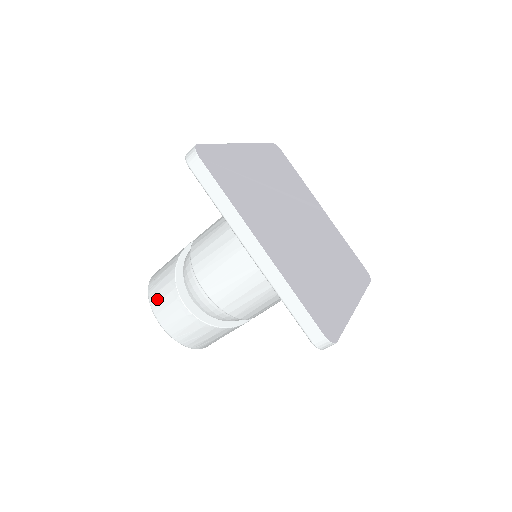
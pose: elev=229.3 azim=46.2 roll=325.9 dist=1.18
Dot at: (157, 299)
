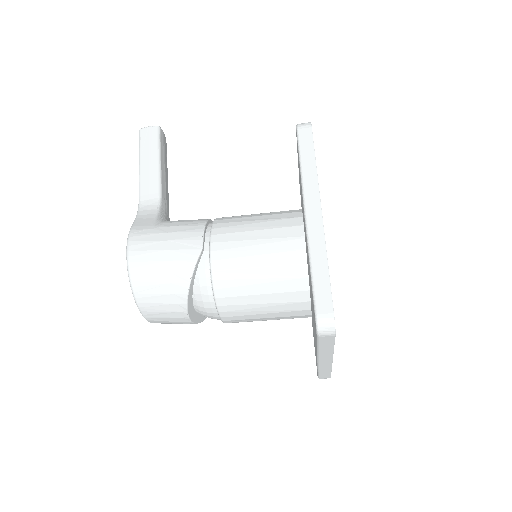
Dot at: (153, 309)
